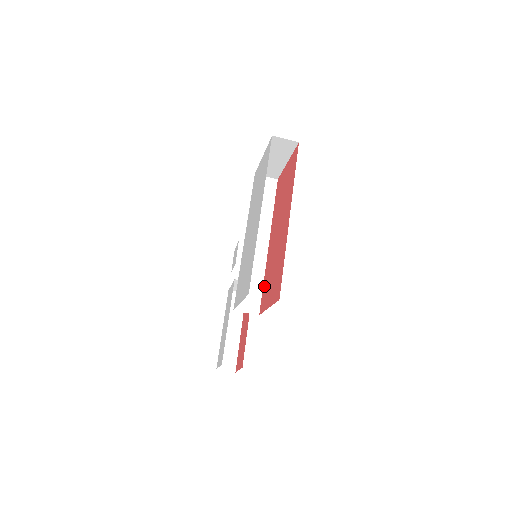
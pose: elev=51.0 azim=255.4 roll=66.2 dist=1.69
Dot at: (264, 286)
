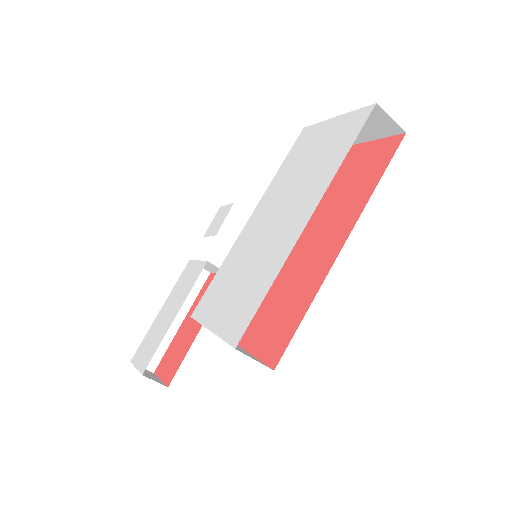
Dot at: occluded
